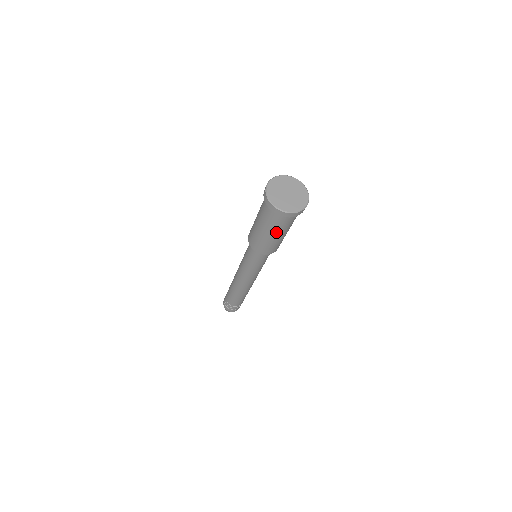
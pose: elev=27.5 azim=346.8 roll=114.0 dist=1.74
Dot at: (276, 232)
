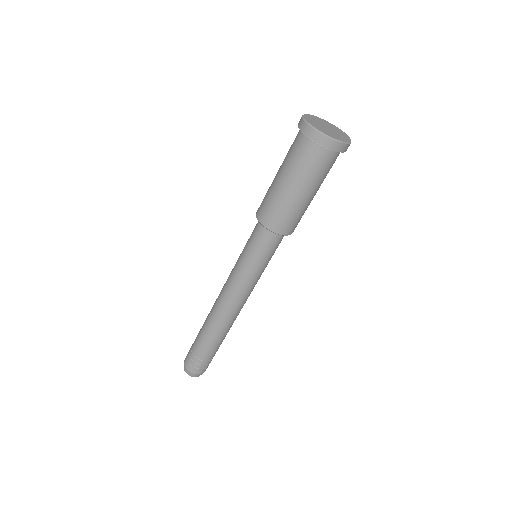
Dot at: (313, 187)
